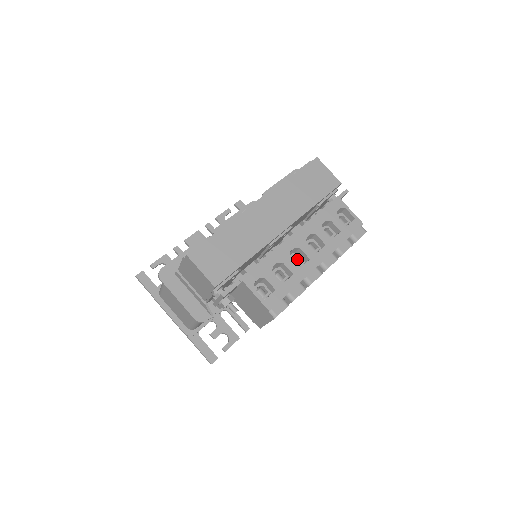
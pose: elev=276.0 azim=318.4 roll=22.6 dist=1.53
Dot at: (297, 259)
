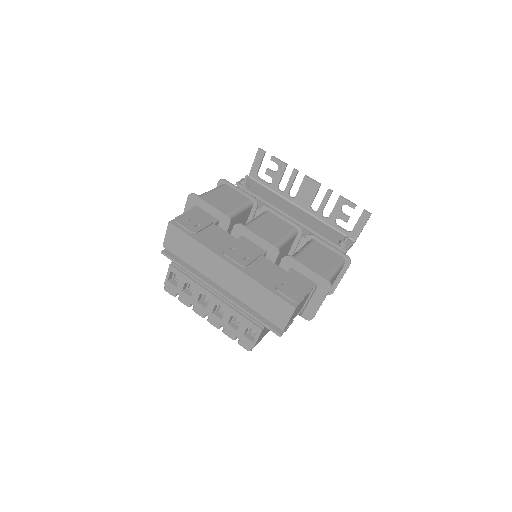
Dot at: occluded
